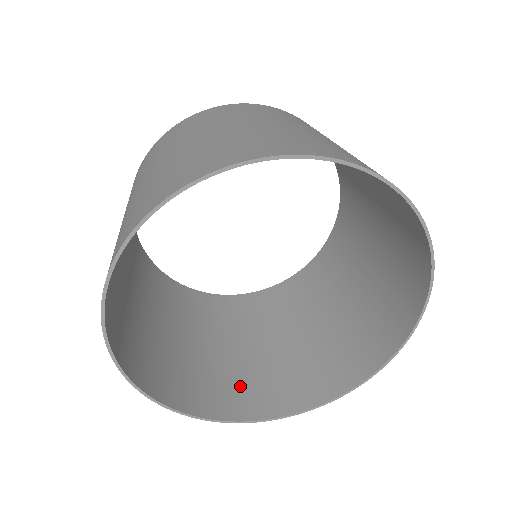
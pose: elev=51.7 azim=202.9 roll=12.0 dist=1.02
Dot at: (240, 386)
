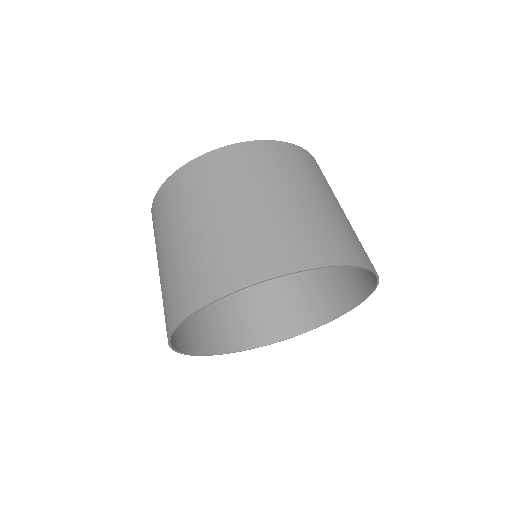
Dot at: occluded
